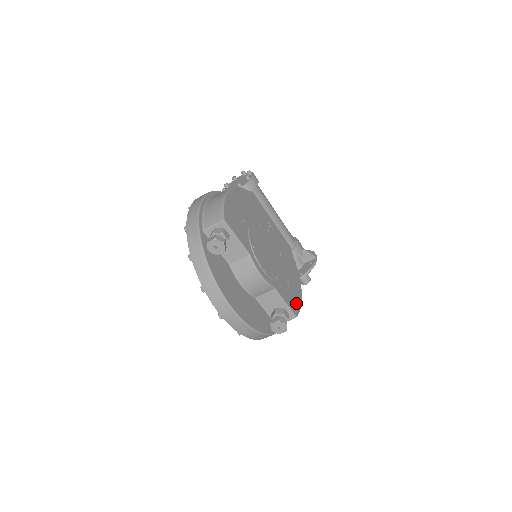
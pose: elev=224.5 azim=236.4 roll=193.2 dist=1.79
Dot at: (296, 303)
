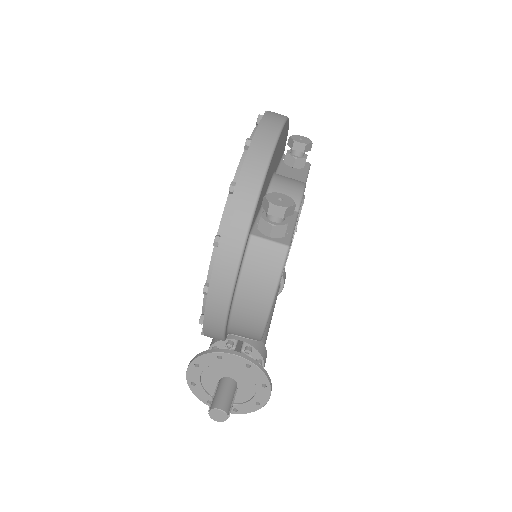
Dot at: occluded
